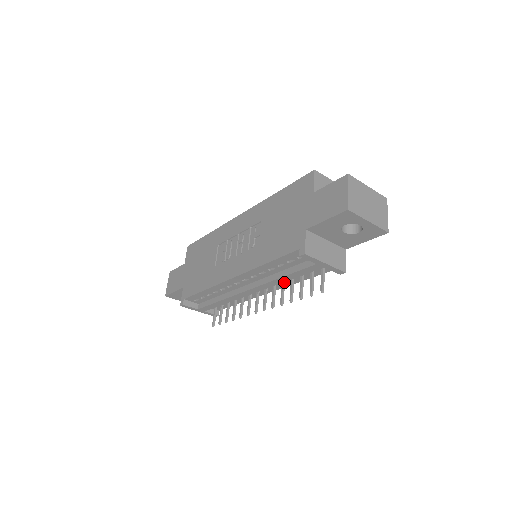
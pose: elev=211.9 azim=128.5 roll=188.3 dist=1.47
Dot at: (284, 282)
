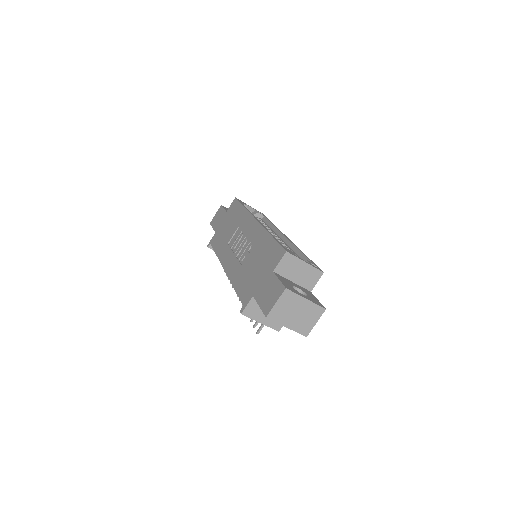
Dot at: occluded
